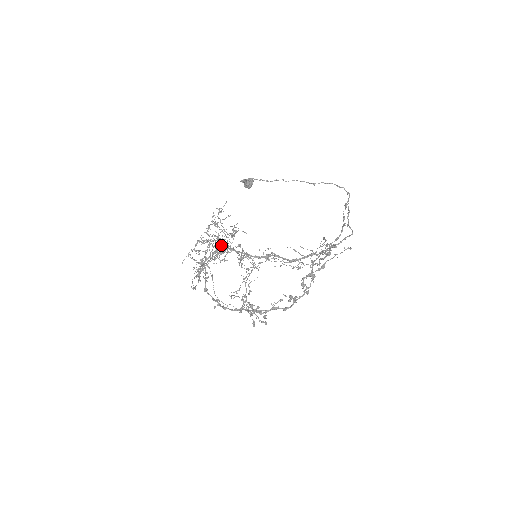
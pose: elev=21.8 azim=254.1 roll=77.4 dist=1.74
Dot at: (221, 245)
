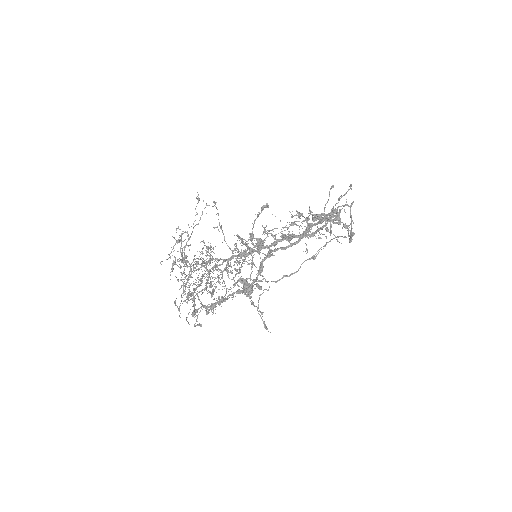
Dot at: (211, 259)
